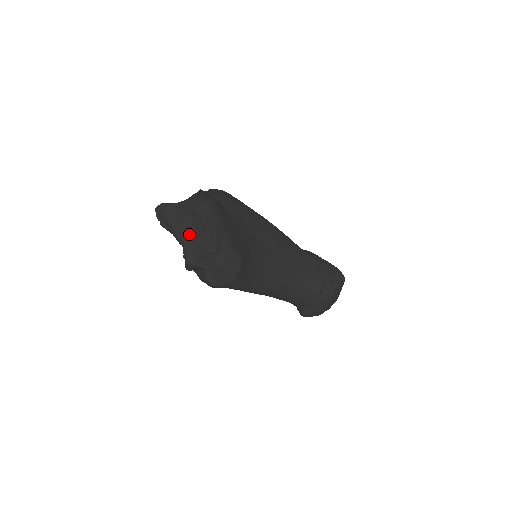
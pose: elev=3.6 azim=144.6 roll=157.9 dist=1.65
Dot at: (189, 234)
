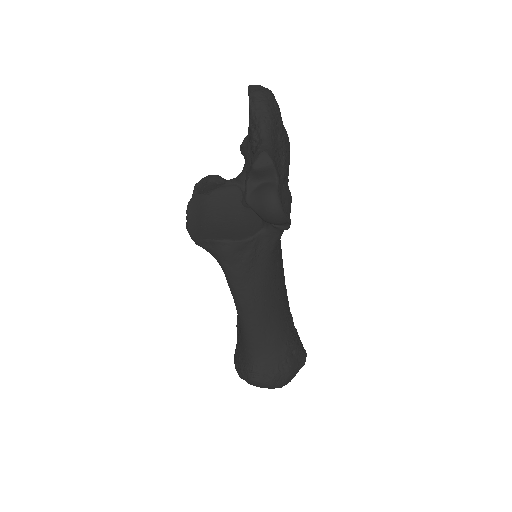
Dot at: (275, 133)
